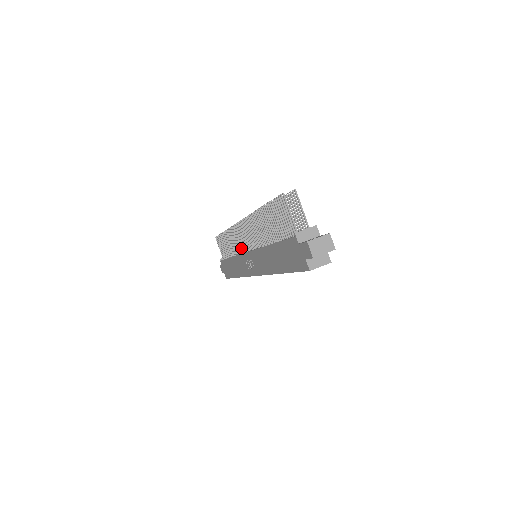
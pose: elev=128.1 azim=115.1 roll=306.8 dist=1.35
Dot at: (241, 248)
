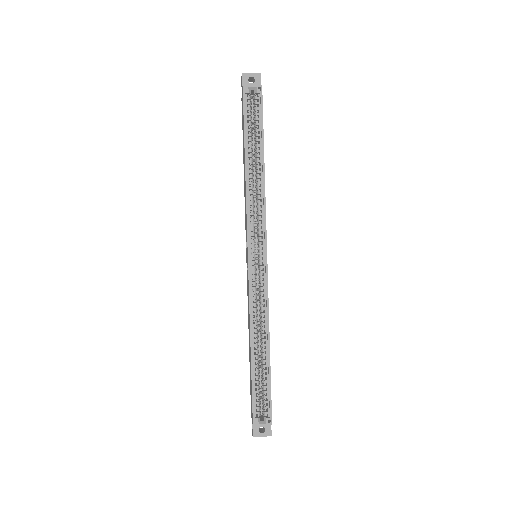
Dot at: occluded
